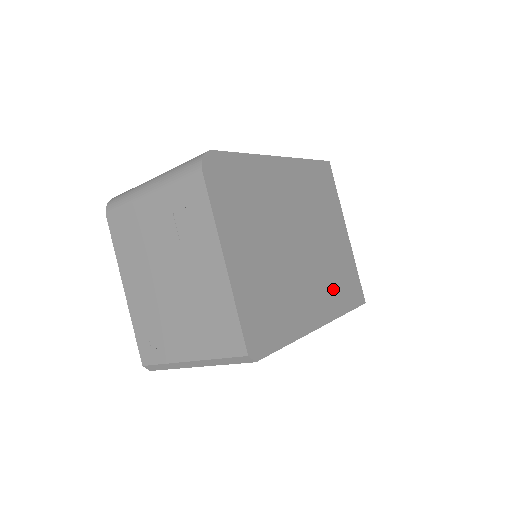
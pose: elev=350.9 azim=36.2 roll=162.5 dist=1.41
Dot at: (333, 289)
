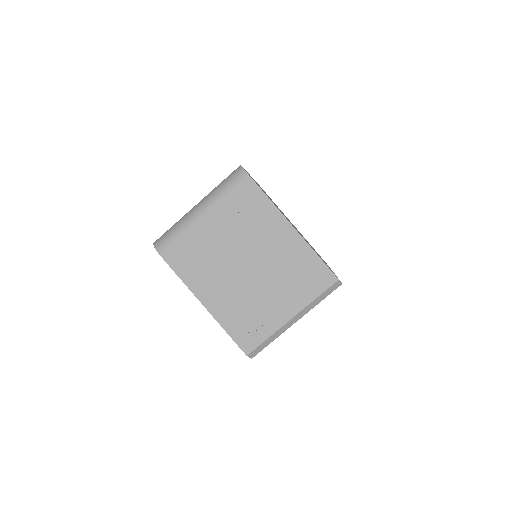
Dot at: occluded
